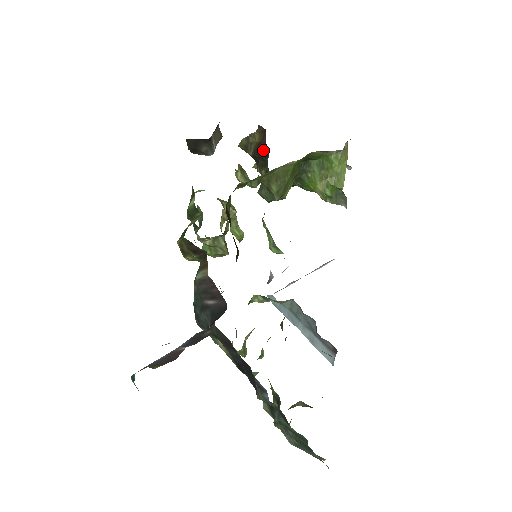
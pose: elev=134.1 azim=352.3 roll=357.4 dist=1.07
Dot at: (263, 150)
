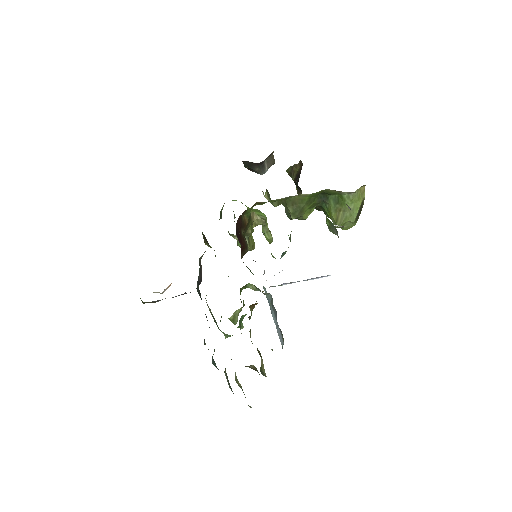
Dot at: (298, 179)
